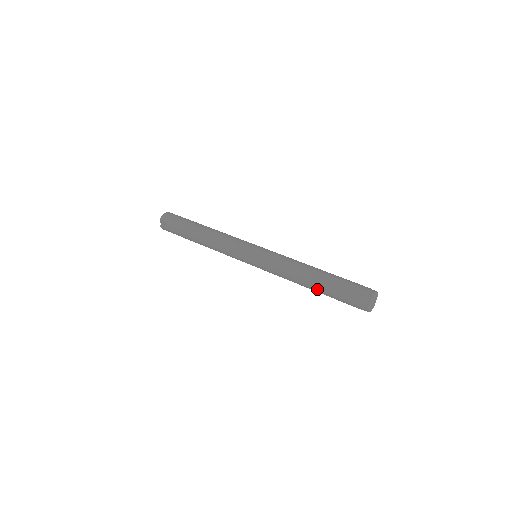
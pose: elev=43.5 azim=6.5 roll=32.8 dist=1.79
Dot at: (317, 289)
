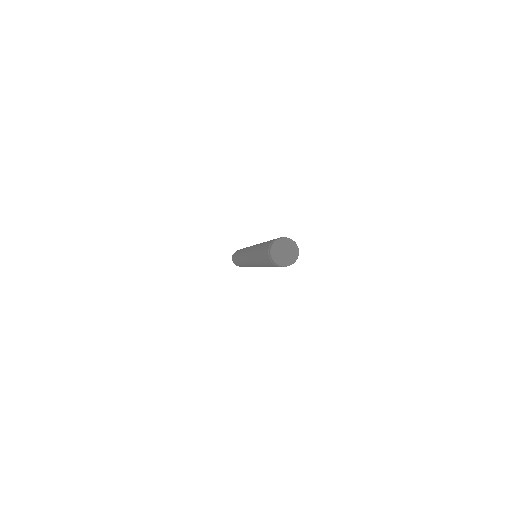
Dot at: occluded
